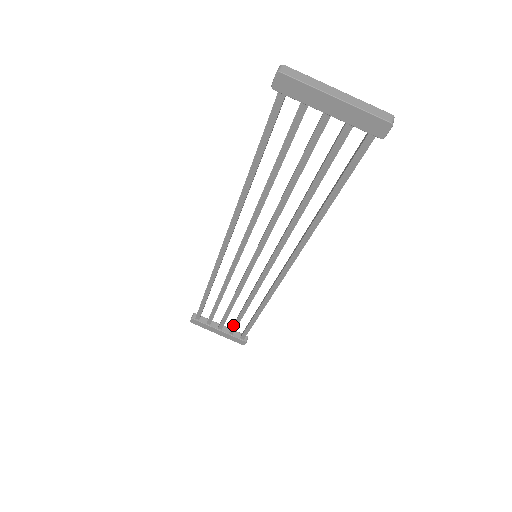
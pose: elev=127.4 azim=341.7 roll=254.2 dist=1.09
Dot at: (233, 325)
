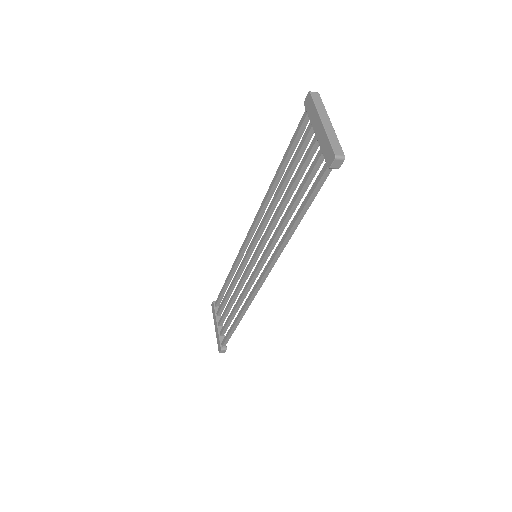
Dot at: (224, 325)
